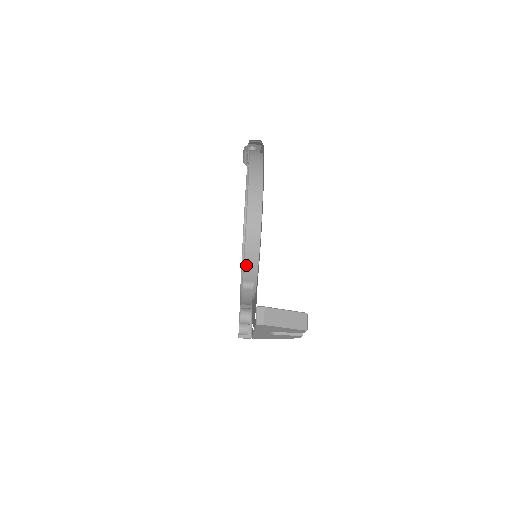
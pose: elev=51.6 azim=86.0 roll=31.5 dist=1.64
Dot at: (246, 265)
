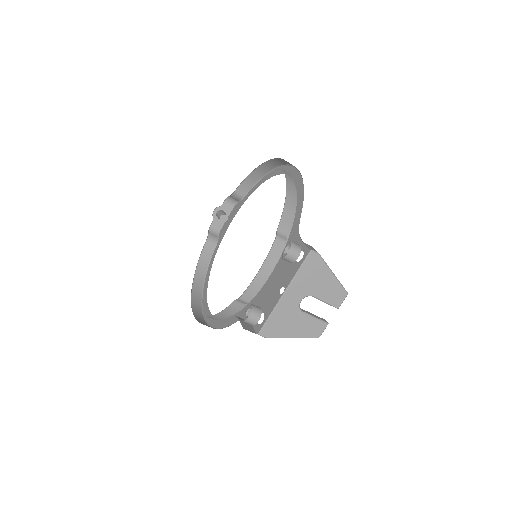
Dot at: (285, 210)
